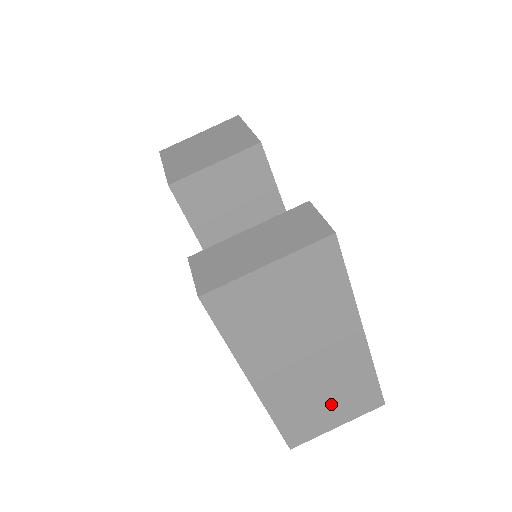
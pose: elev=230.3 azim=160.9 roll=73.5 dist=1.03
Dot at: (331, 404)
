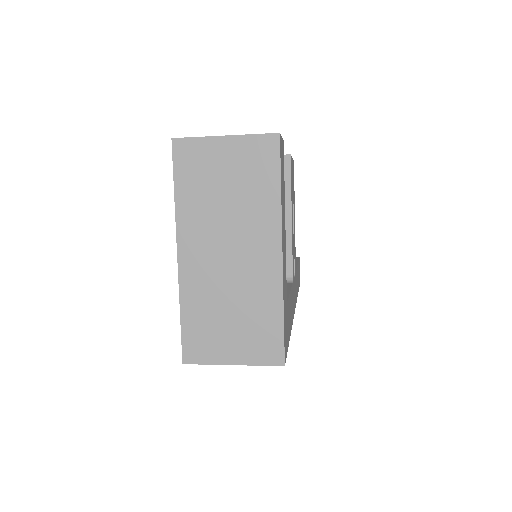
Dot at: (234, 326)
